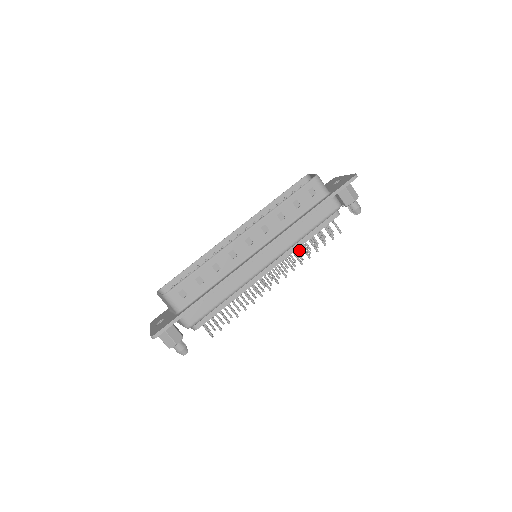
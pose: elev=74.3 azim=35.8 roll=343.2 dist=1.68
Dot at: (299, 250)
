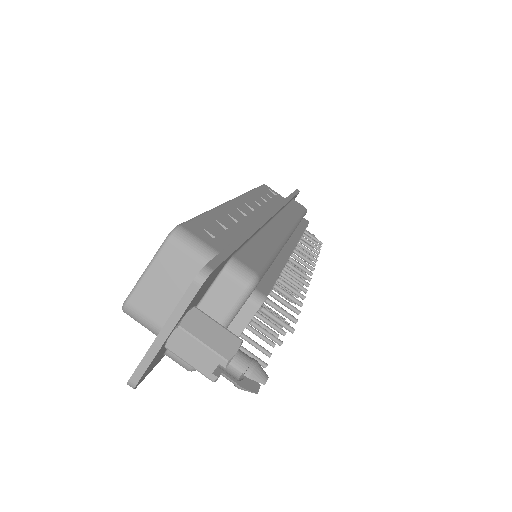
Dot at: occluded
